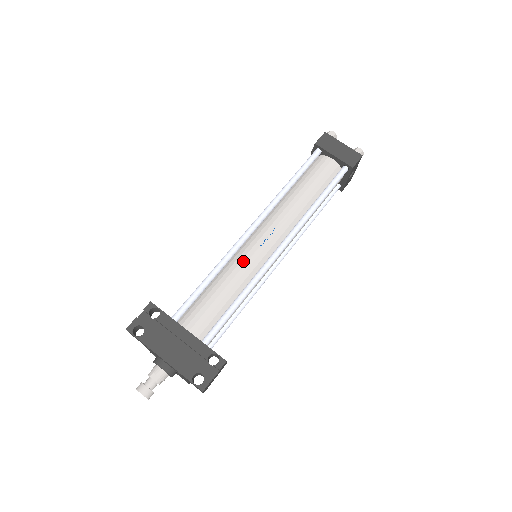
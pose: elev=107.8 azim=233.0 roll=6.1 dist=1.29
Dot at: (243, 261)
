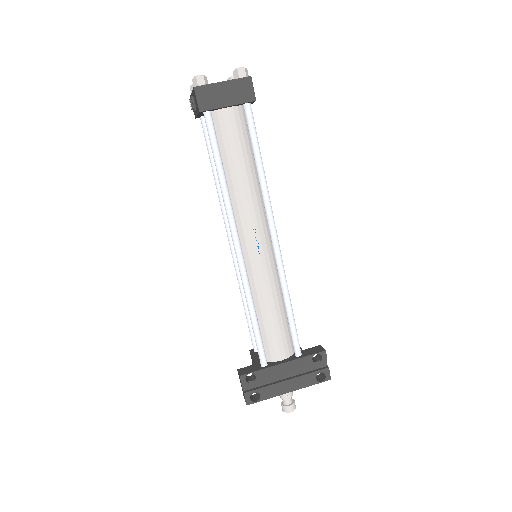
Dot at: (261, 279)
